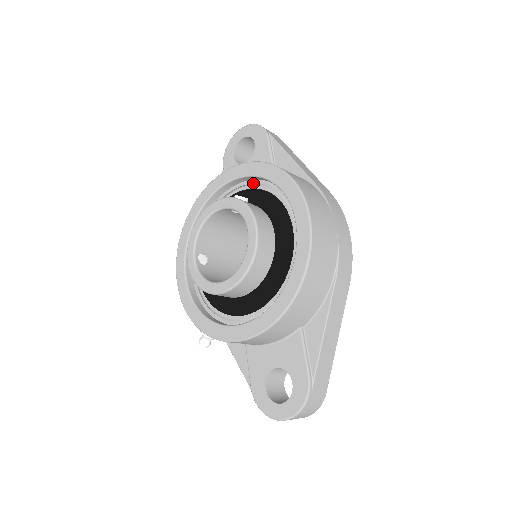
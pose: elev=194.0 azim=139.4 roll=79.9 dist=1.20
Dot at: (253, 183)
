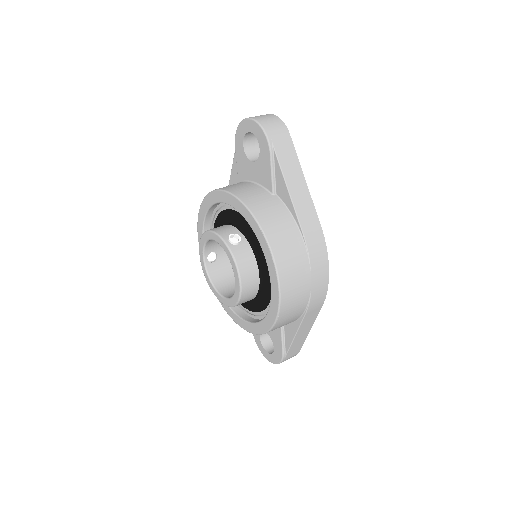
Dot at: occluded
